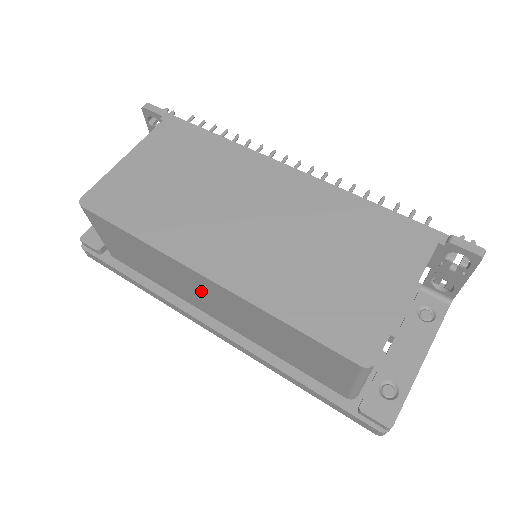
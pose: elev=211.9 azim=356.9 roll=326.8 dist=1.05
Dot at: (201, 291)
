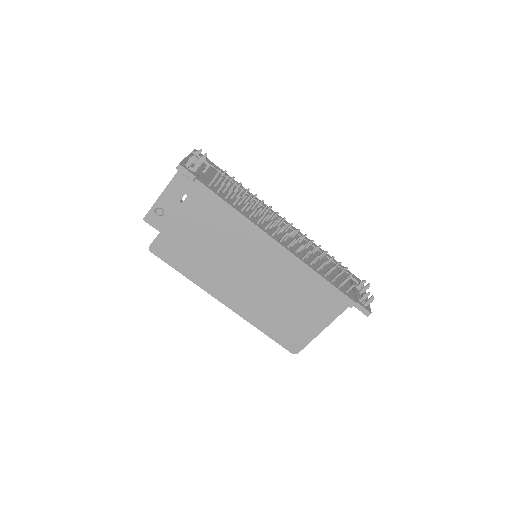
Dot at: occluded
